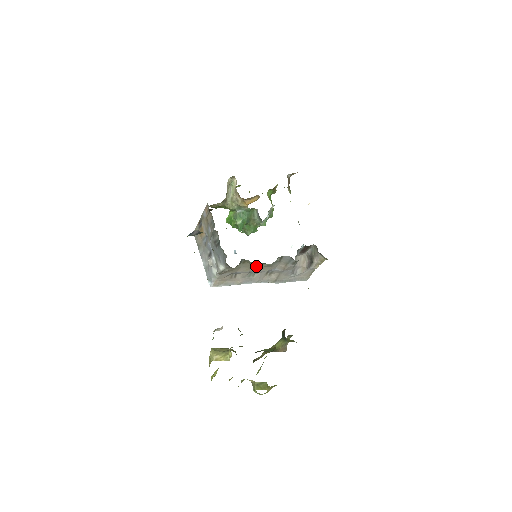
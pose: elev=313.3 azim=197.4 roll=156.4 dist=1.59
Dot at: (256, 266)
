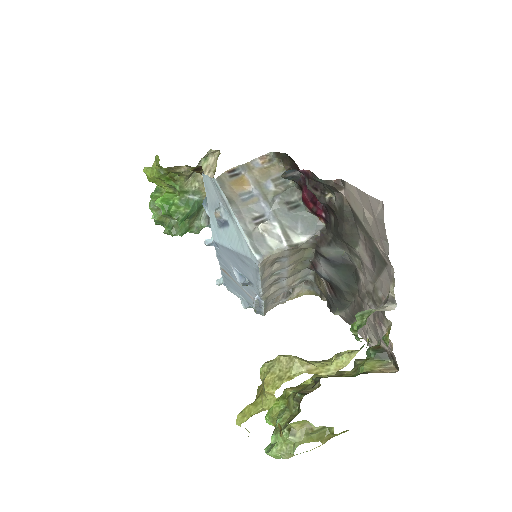
Dot at: (296, 262)
